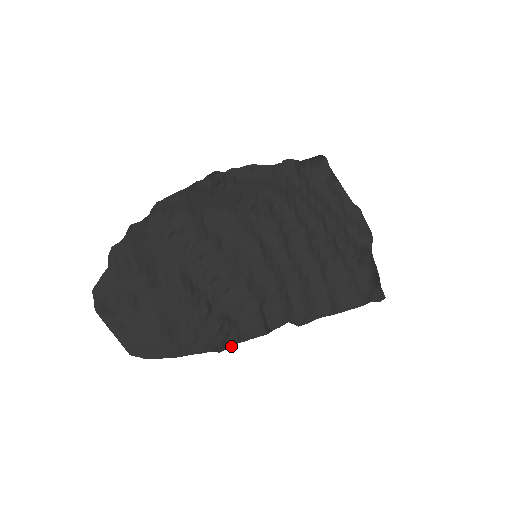
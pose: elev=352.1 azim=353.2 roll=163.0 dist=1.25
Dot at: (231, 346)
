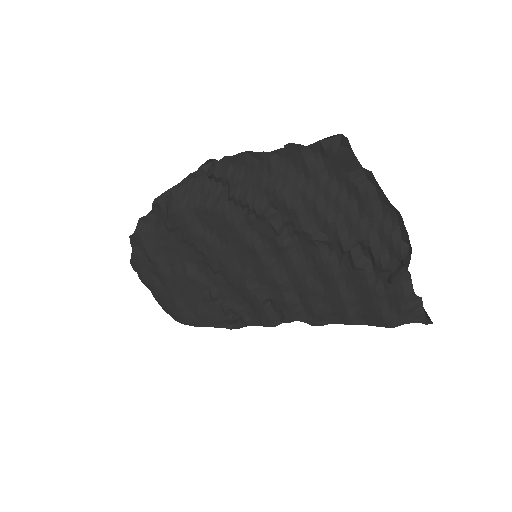
Dot at: (242, 327)
